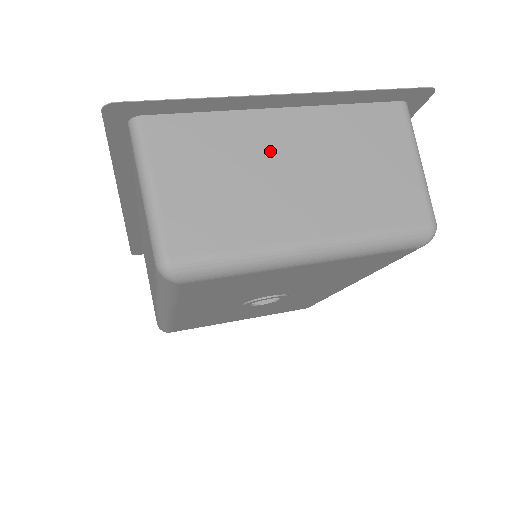
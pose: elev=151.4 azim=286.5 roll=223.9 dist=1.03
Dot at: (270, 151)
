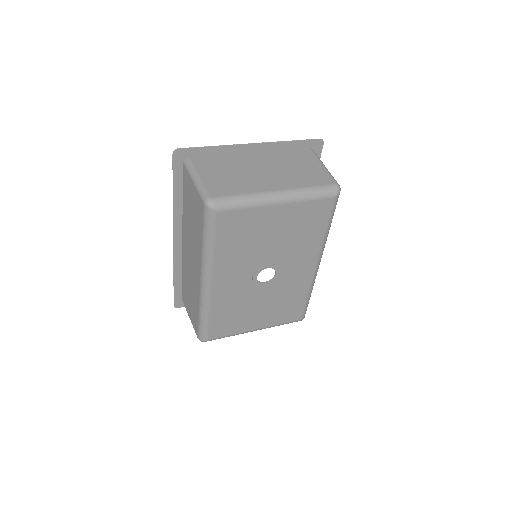
Dot at: (250, 165)
